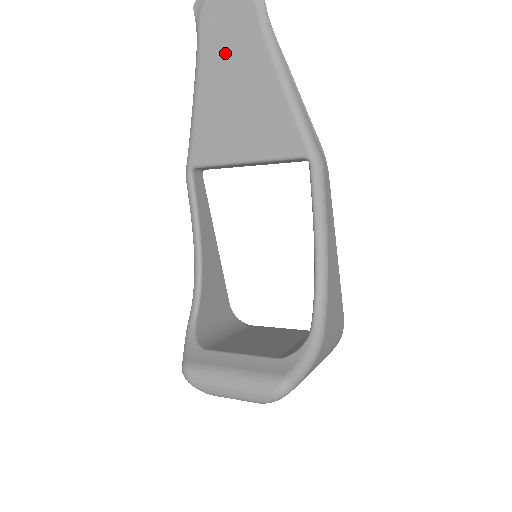
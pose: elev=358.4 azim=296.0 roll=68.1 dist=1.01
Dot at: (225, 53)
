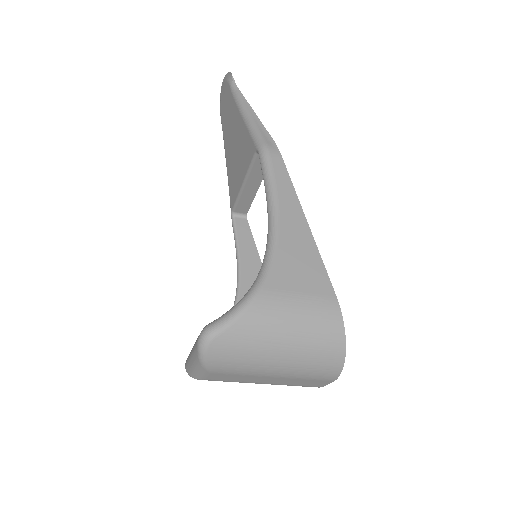
Dot at: (227, 123)
